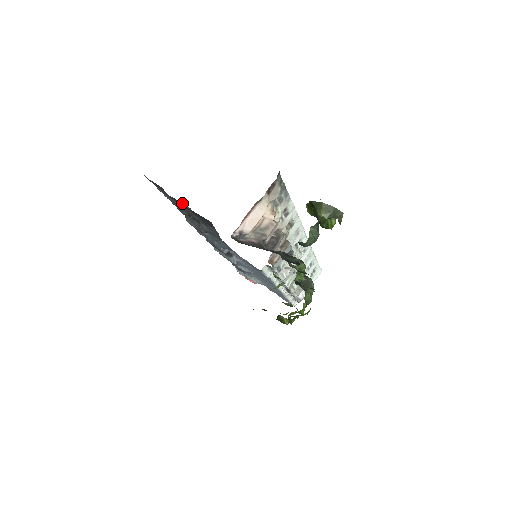
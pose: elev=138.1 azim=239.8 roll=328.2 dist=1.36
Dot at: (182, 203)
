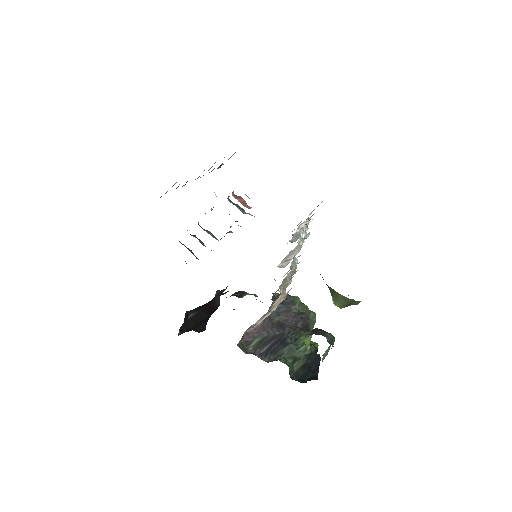
Dot at: occluded
